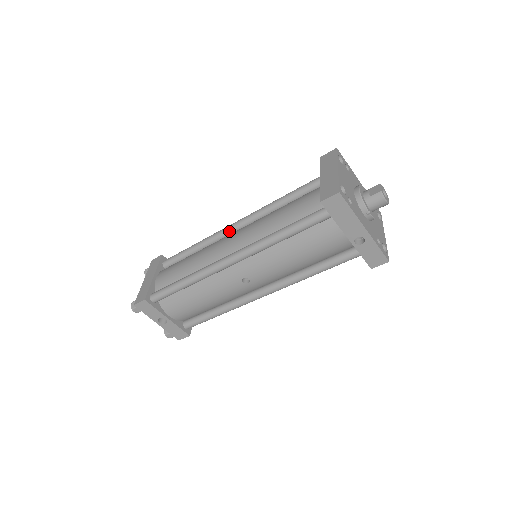
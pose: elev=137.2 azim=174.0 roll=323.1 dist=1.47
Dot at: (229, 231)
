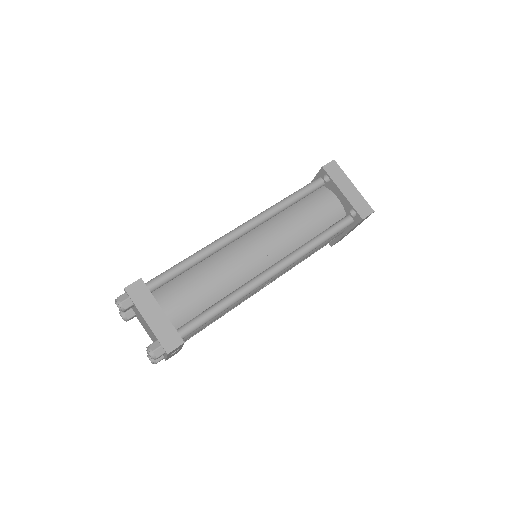
Dot at: (236, 238)
